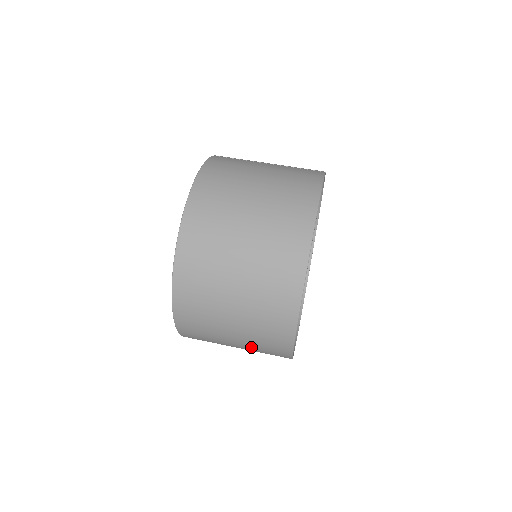
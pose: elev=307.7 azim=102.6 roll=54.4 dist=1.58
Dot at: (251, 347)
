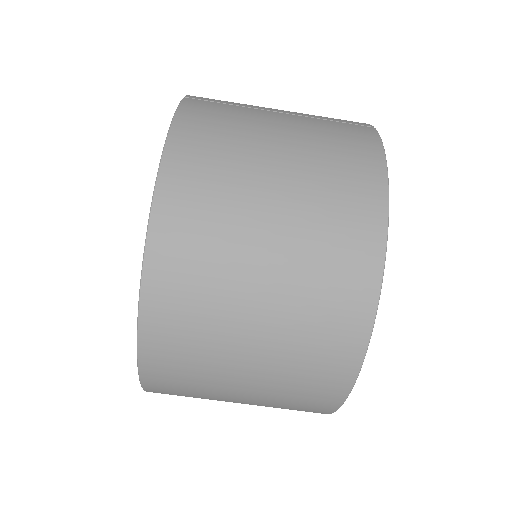
Dot at: occluded
